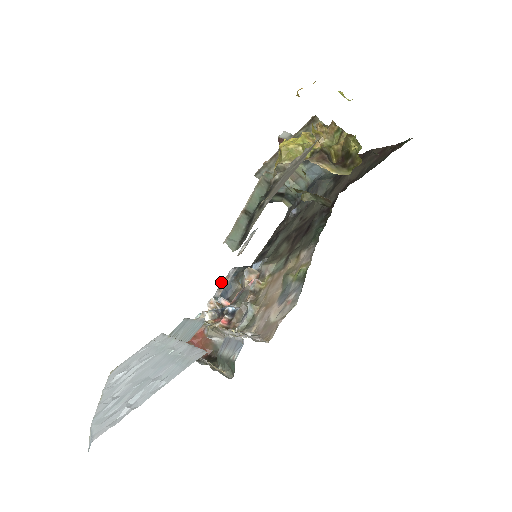
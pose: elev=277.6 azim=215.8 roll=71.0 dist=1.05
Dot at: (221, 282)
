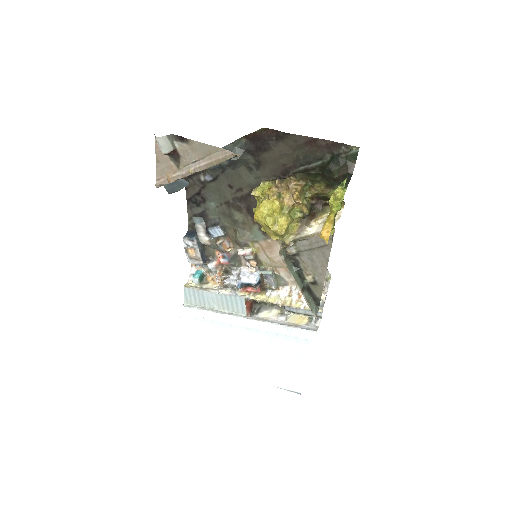
Dot at: (187, 253)
